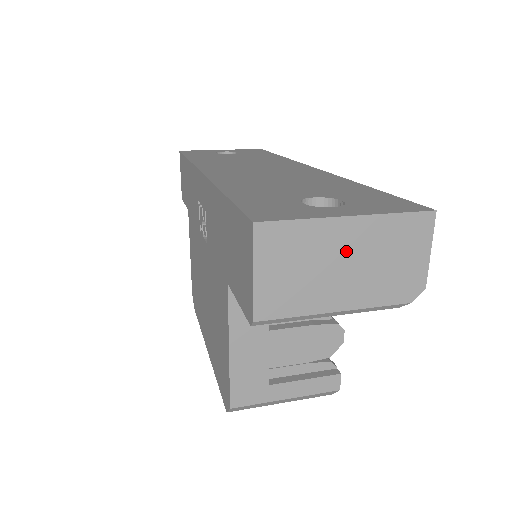
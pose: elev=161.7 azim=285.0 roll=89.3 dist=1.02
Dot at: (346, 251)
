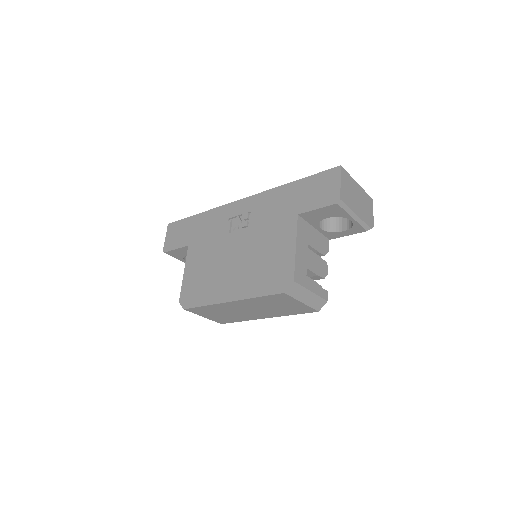
Dot at: (358, 194)
